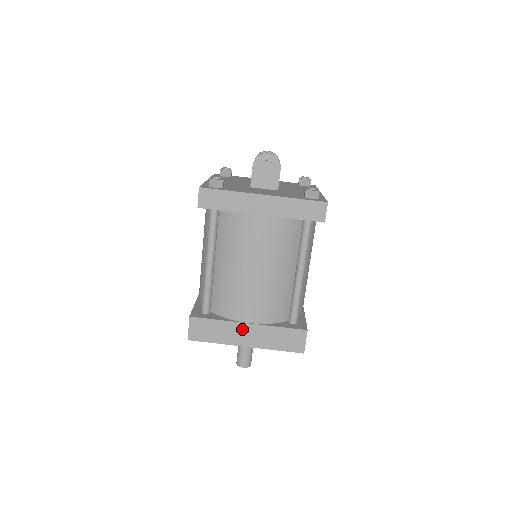
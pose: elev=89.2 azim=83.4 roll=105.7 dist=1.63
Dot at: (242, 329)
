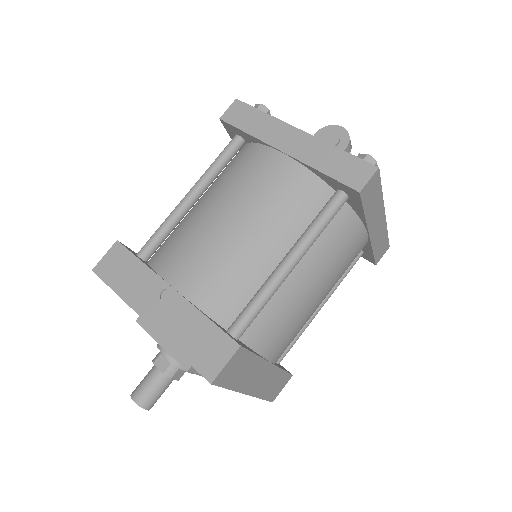
Dot at: (159, 291)
